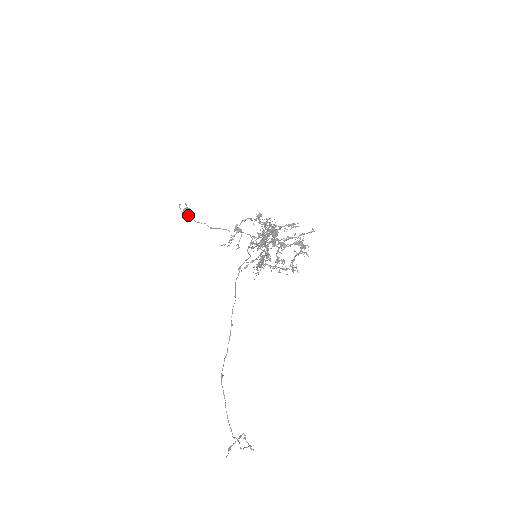
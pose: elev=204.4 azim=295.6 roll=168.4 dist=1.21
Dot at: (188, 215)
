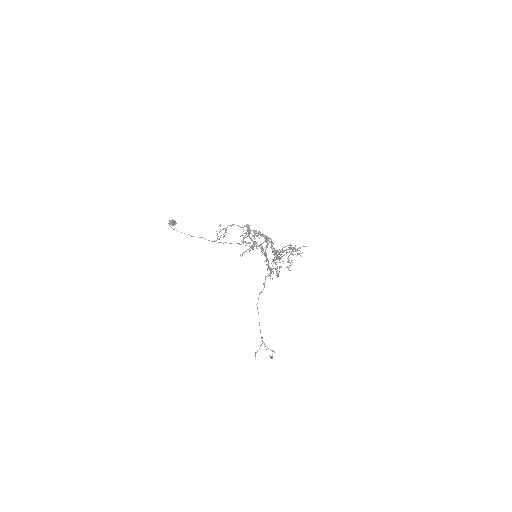
Dot at: occluded
